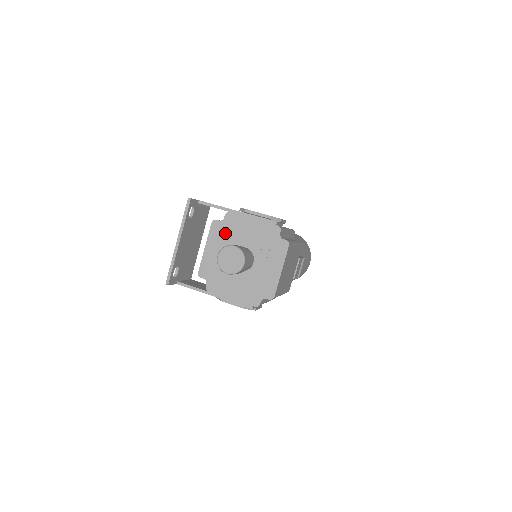
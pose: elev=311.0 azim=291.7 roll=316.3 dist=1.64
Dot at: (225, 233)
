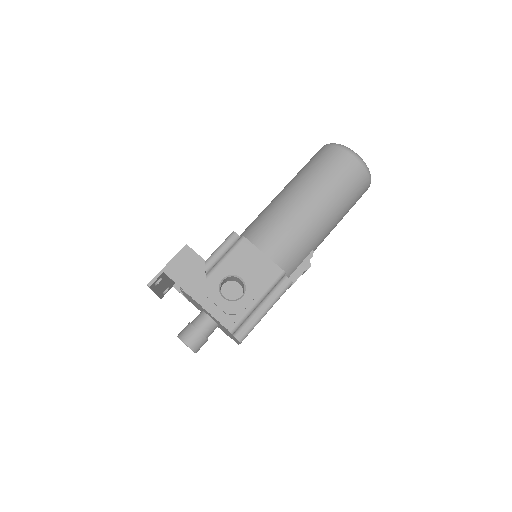
Dot at: (192, 300)
